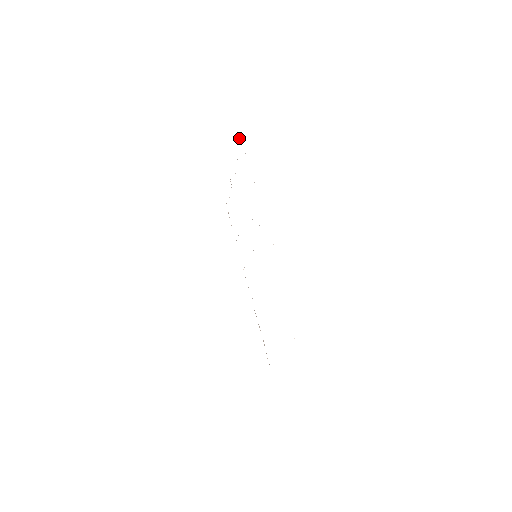
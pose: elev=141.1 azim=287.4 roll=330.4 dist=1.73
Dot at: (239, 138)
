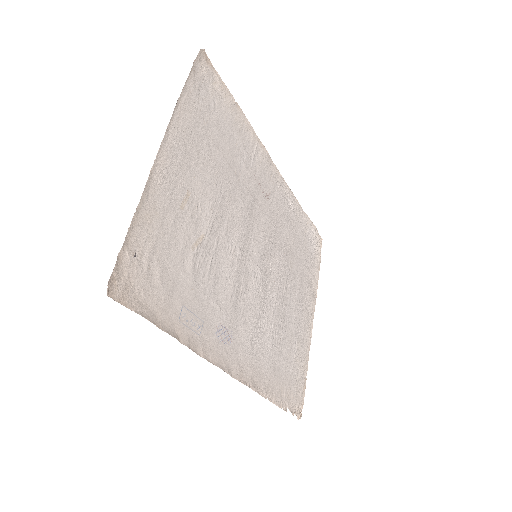
Dot at: (320, 255)
